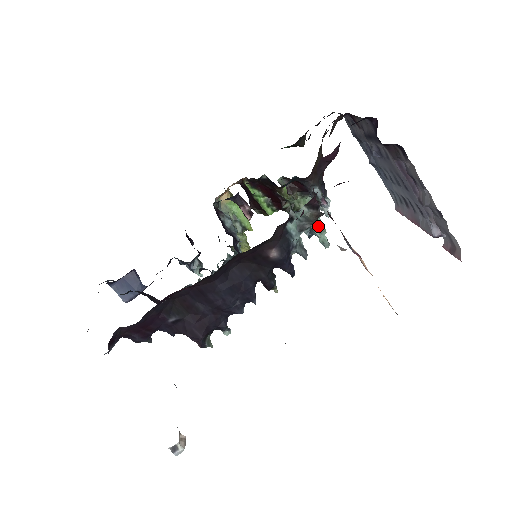
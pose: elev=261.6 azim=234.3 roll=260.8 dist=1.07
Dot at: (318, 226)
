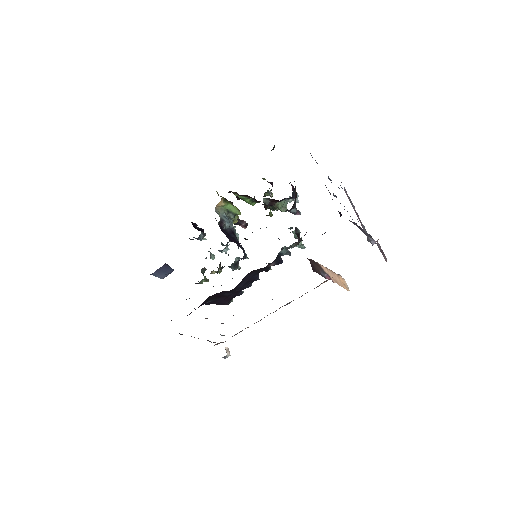
Dot at: occluded
